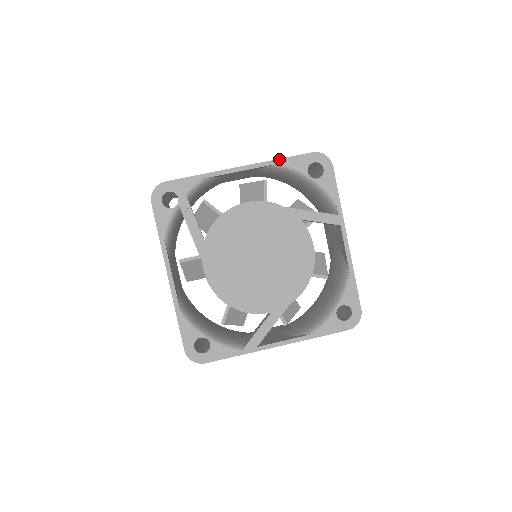
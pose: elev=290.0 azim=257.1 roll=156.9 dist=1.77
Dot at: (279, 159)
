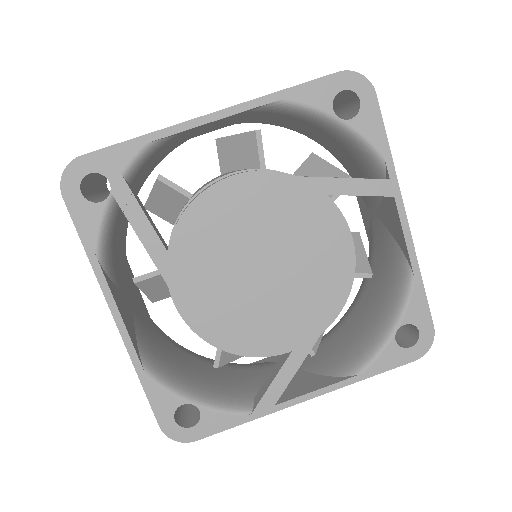
Dot at: (280, 91)
